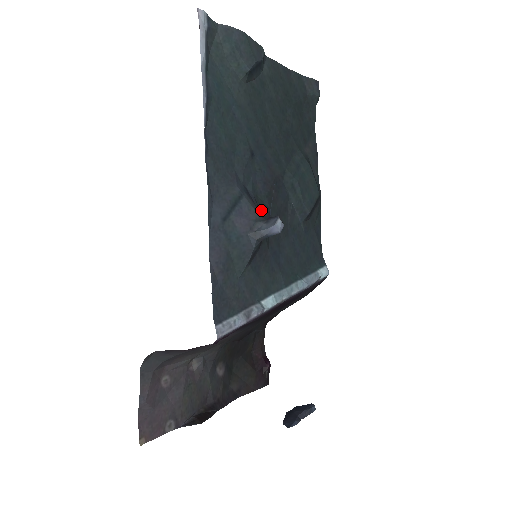
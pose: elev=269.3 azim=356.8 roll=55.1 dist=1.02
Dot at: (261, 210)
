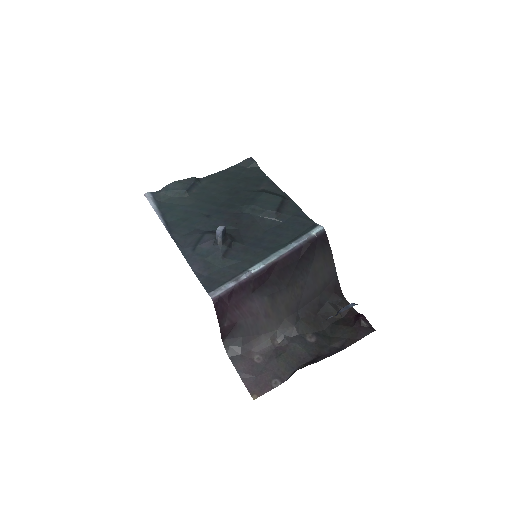
Dot at: (227, 233)
